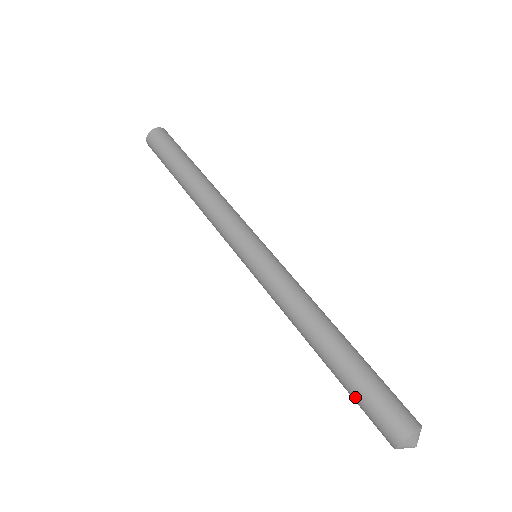
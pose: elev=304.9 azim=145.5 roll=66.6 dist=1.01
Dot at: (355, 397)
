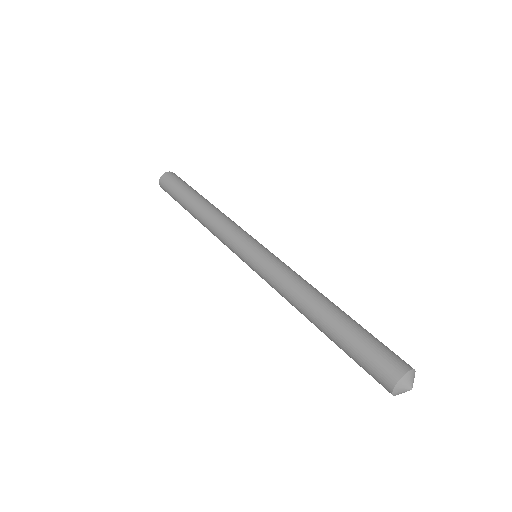
Dot at: (360, 340)
